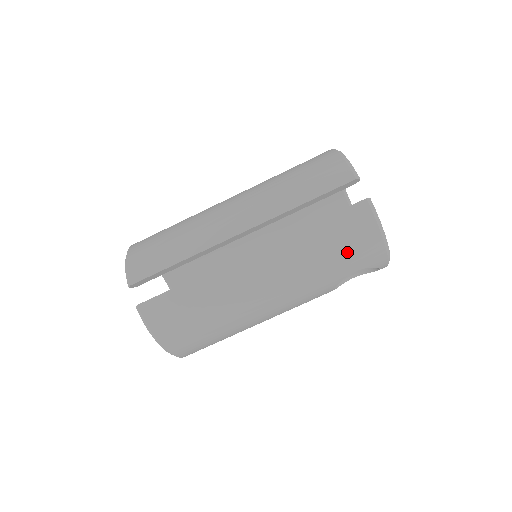
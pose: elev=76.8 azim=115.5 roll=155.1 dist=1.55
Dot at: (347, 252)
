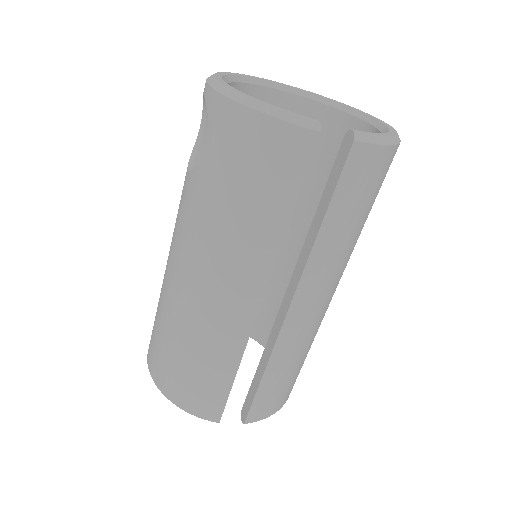
Dot at: (371, 197)
